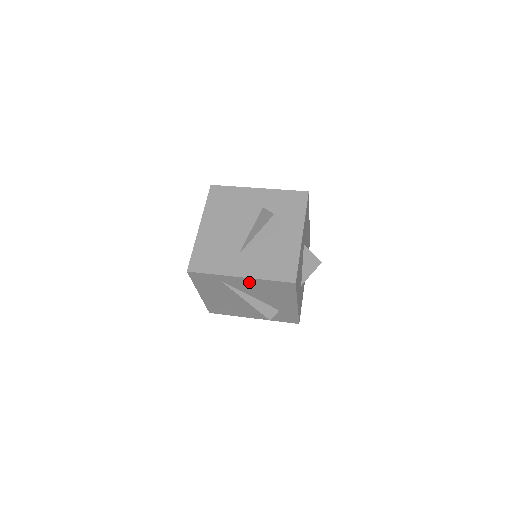
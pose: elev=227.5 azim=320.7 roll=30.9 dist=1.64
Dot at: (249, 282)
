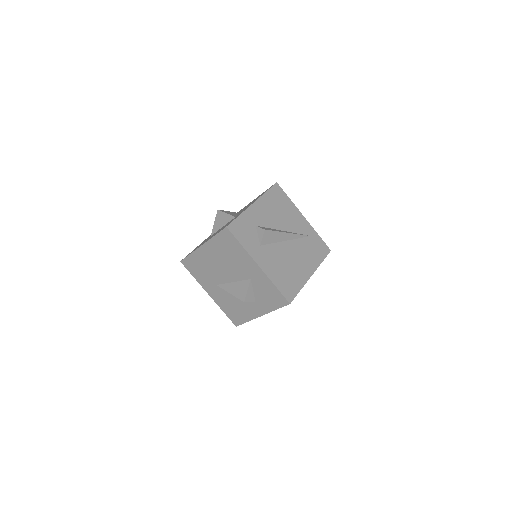
Dot at: occluded
